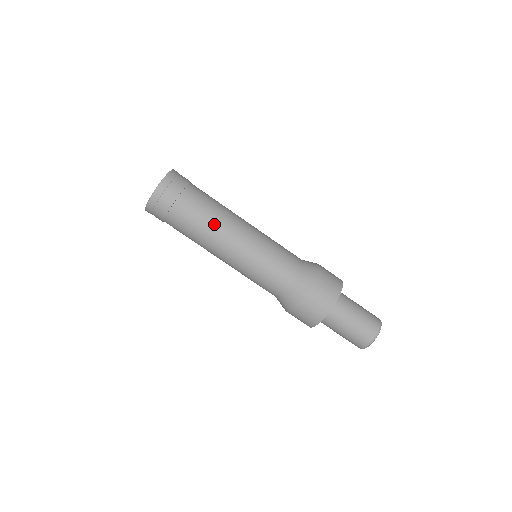
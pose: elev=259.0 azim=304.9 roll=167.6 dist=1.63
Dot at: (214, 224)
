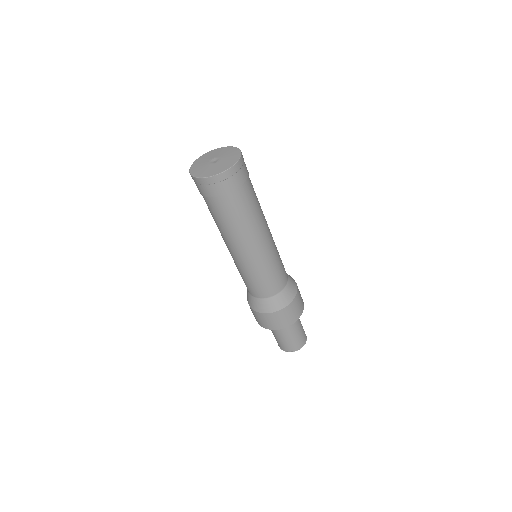
Dot at: (223, 232)
